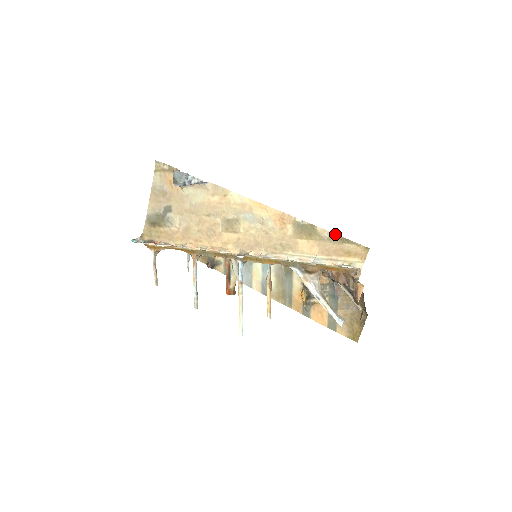
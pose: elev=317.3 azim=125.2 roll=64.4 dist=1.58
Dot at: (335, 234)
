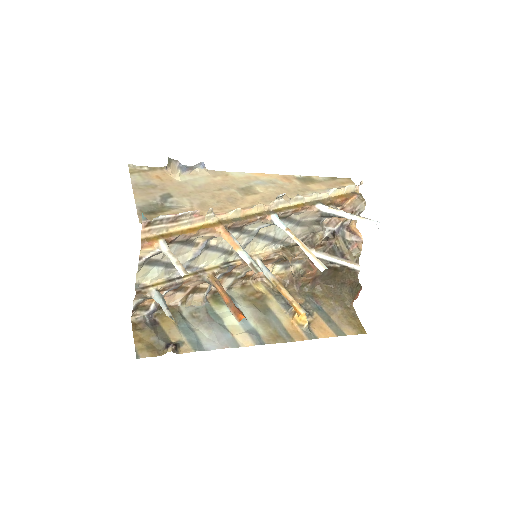
Dot at: (326, 177)
